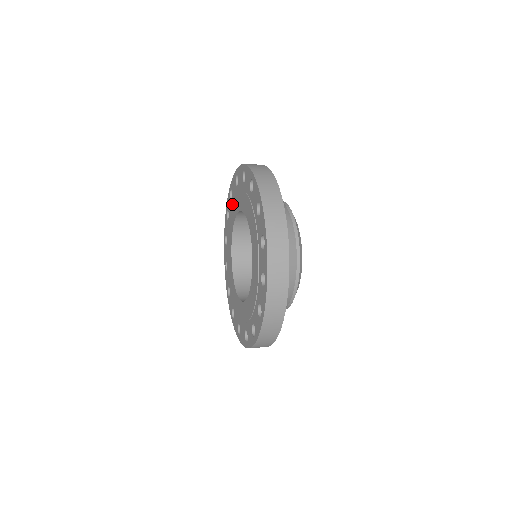
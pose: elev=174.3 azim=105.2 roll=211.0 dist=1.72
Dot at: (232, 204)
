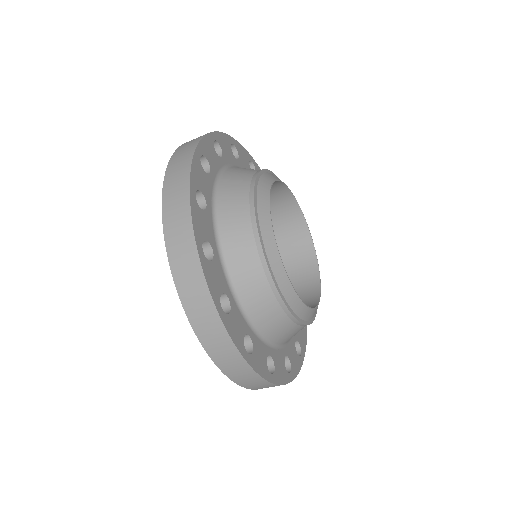
Dot at: occluded
